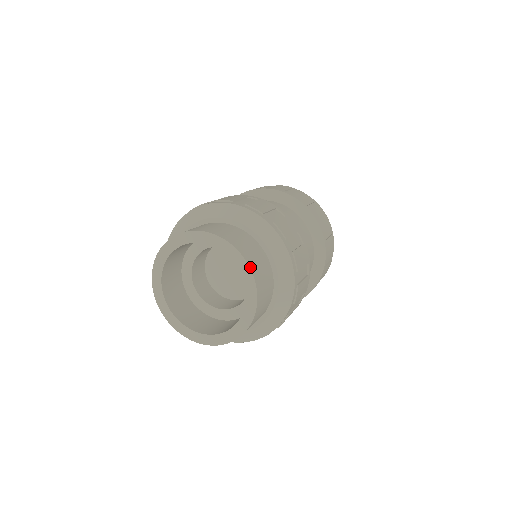
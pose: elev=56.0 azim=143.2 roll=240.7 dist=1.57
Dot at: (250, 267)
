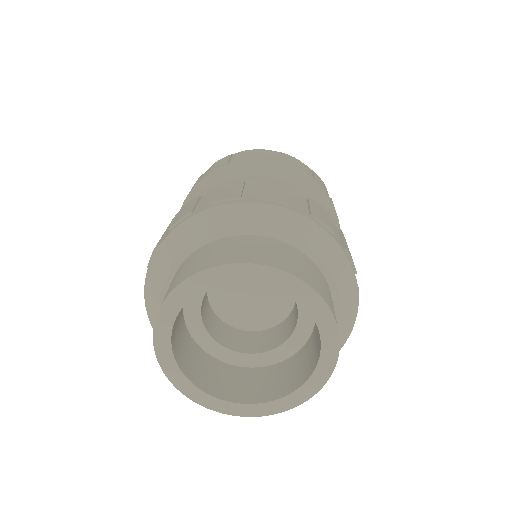
Dot at: (335, 364)
